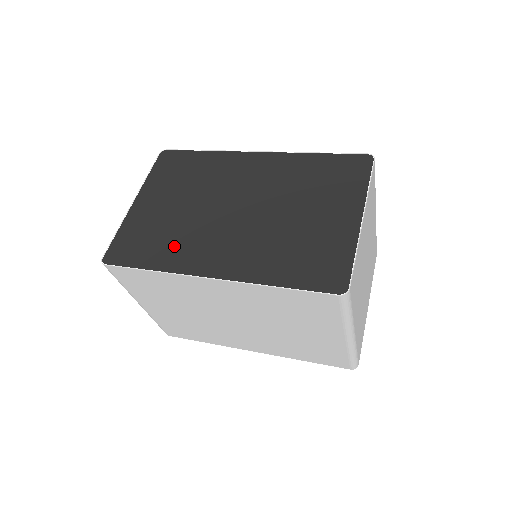
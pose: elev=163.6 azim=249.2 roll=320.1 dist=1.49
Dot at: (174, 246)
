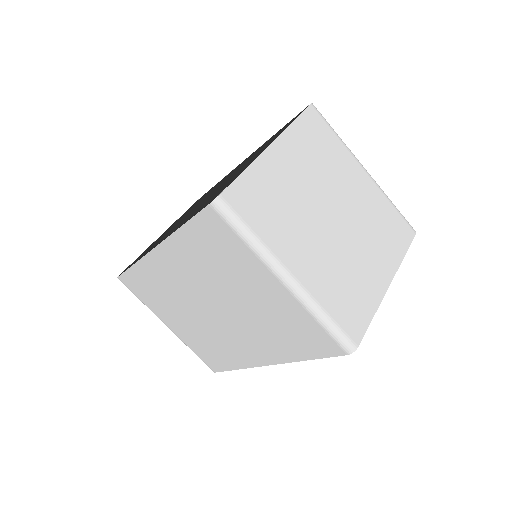
Dot at: occluded
